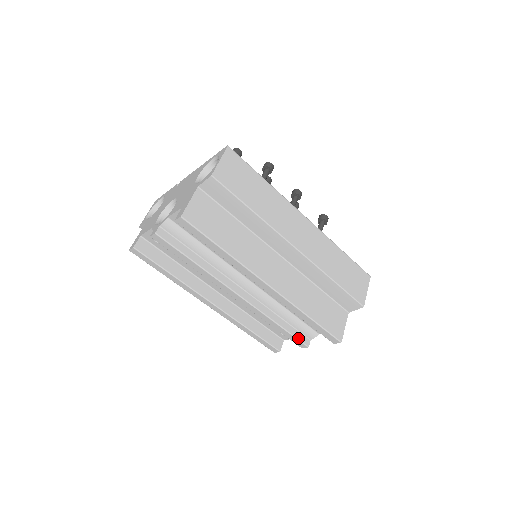
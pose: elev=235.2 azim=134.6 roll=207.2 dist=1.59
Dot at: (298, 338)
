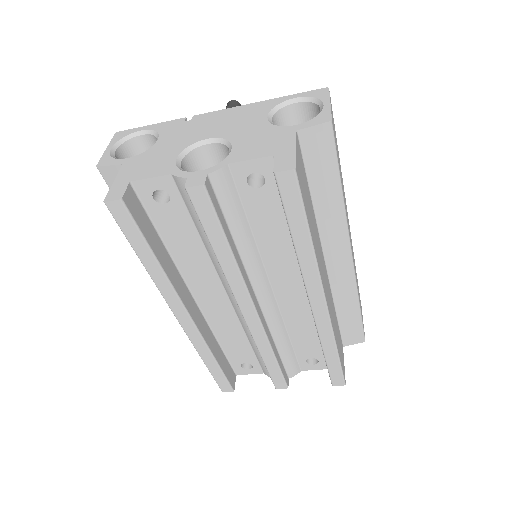
Dot at: (284, 375)
